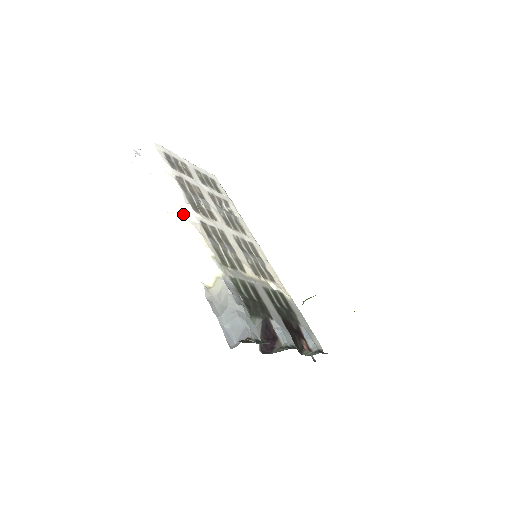
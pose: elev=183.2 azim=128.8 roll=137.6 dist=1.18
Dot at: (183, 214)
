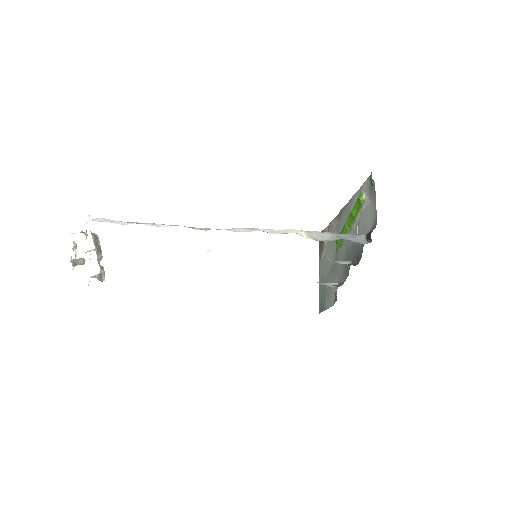
Dot at: occluded
